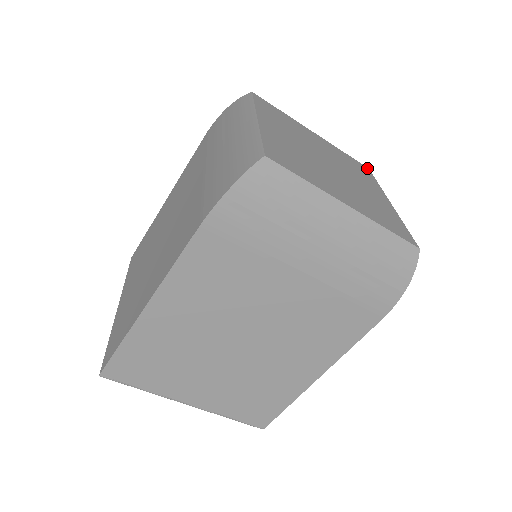
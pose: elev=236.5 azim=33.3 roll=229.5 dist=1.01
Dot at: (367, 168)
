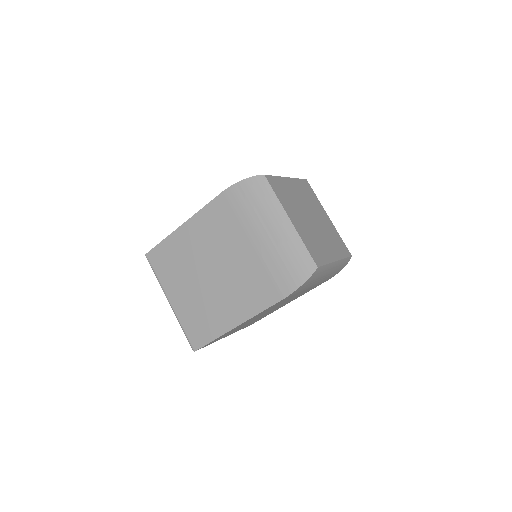
Dot at: (307, 181)
